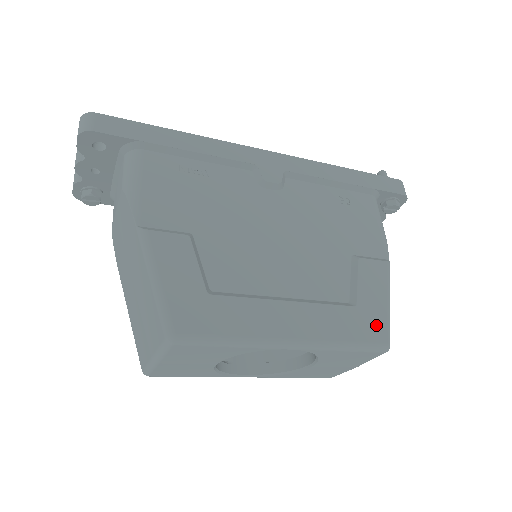
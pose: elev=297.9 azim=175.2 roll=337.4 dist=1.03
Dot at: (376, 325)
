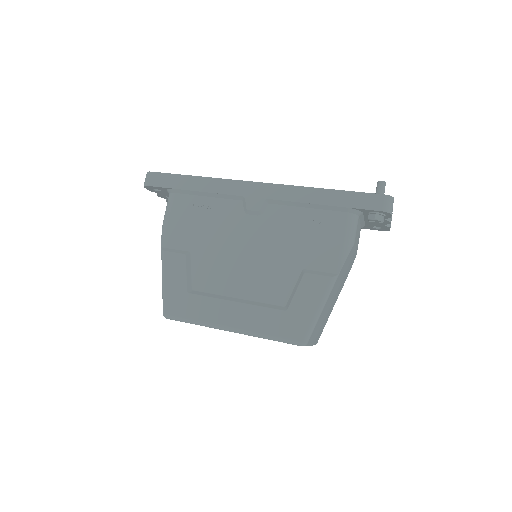
Dot at: (298, 327)
